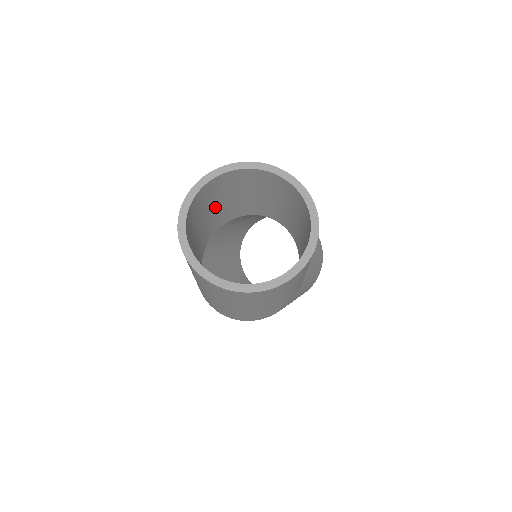
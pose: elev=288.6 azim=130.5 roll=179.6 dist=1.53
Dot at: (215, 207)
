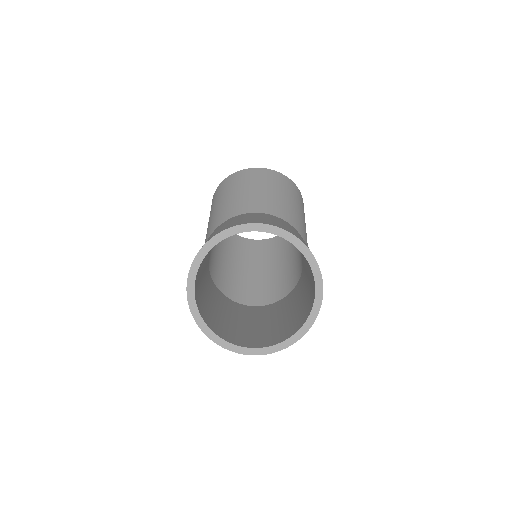
Dot at: (203, 265)
